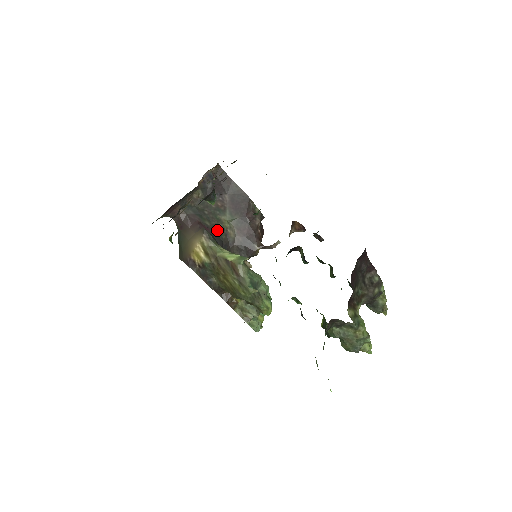
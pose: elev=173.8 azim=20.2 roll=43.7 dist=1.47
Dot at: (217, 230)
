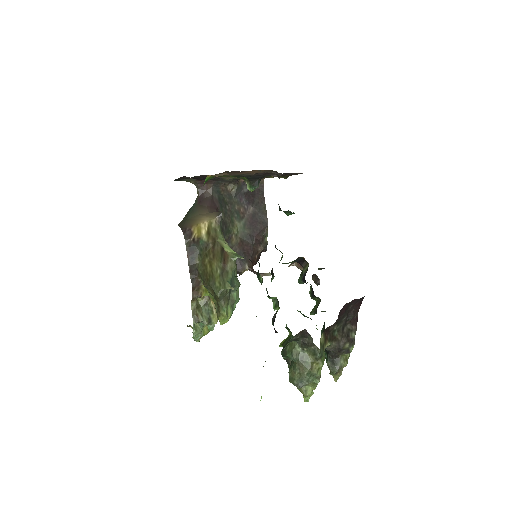
Dot at: (226, 227)
